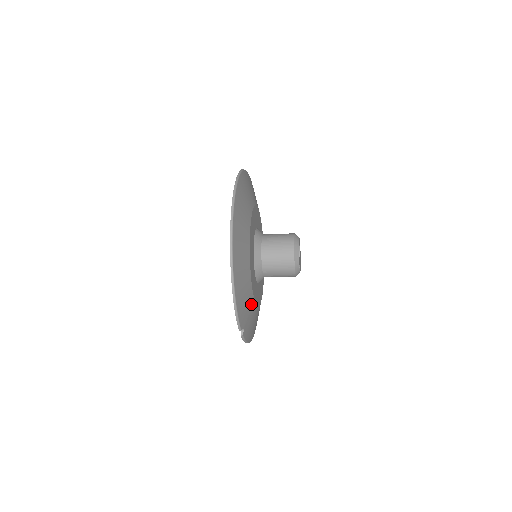
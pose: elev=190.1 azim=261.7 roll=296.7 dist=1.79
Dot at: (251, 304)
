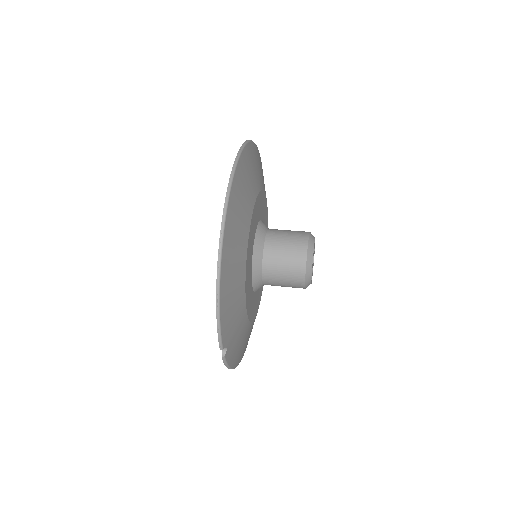
Dot at: (241, 316)
